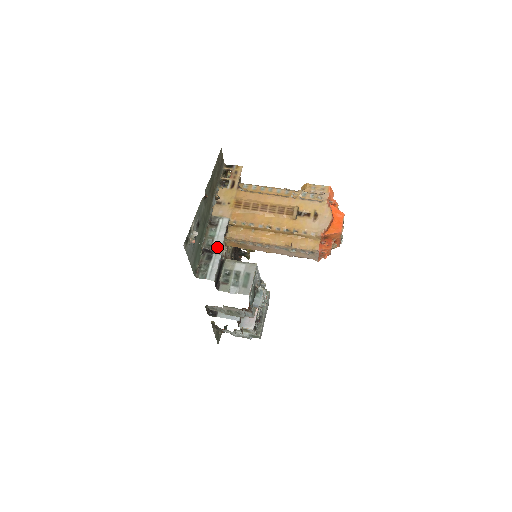
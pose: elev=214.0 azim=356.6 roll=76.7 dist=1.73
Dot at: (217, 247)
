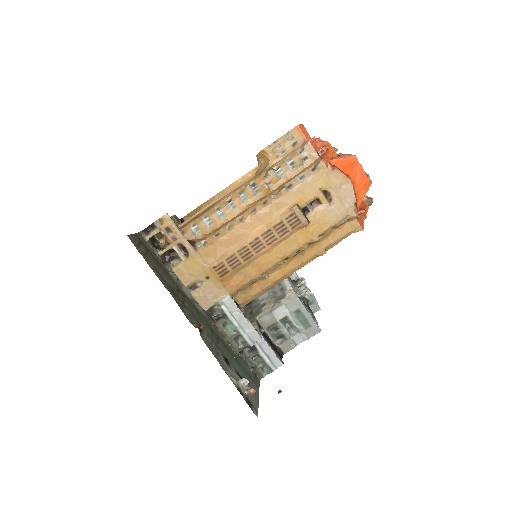
Dot at: (253, 338)
